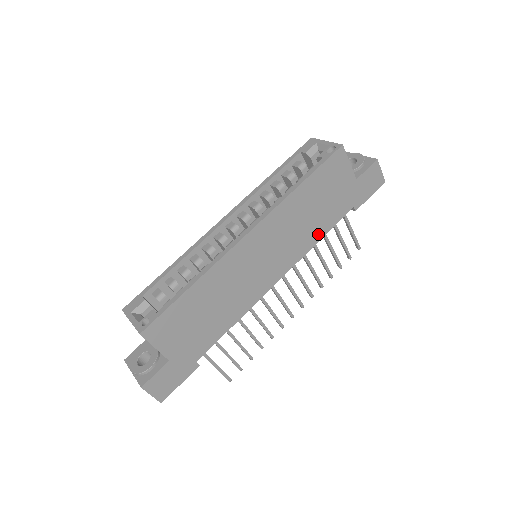
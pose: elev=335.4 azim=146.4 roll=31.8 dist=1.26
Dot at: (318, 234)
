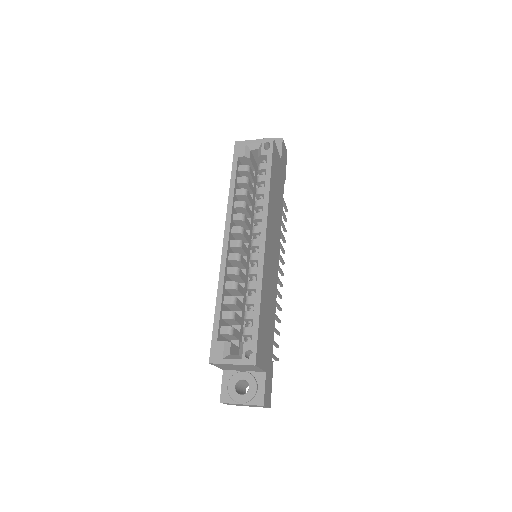
Dot at: (280, 214)
